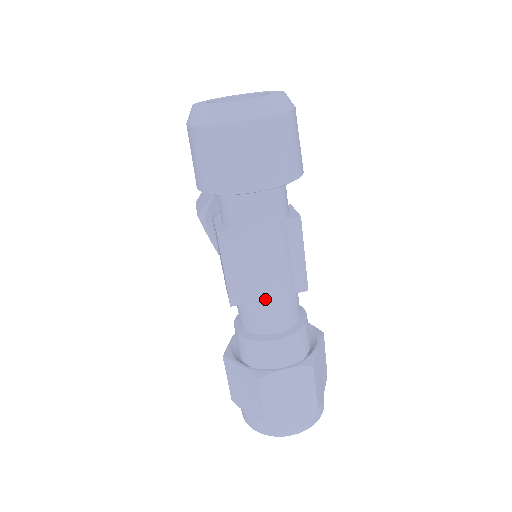
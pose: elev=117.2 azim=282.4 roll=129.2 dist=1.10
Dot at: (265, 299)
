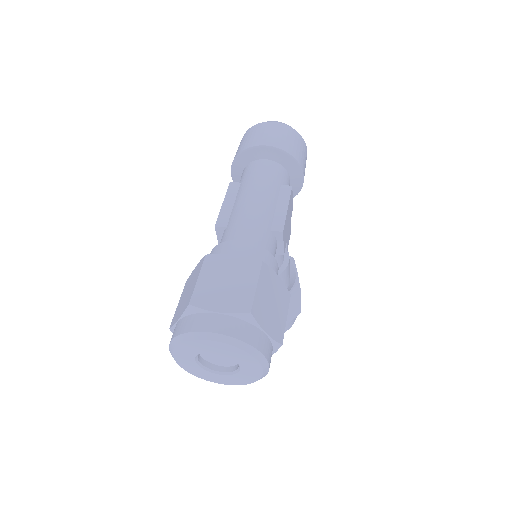
Dot at: (243, 217)
